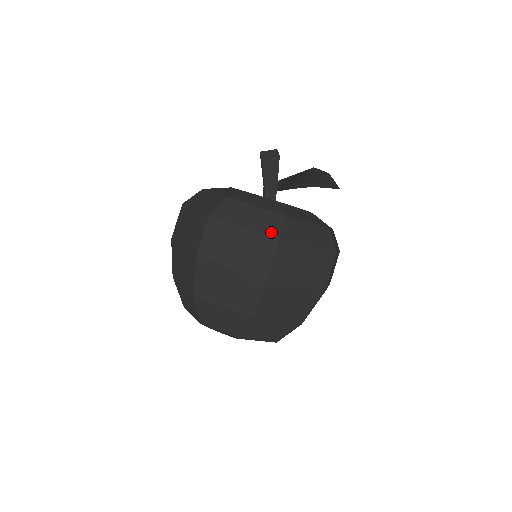
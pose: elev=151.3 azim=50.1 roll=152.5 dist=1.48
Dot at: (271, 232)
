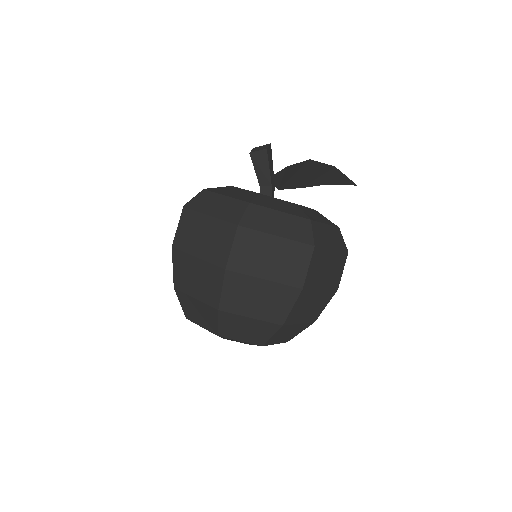
Dot at: (232, 219)
